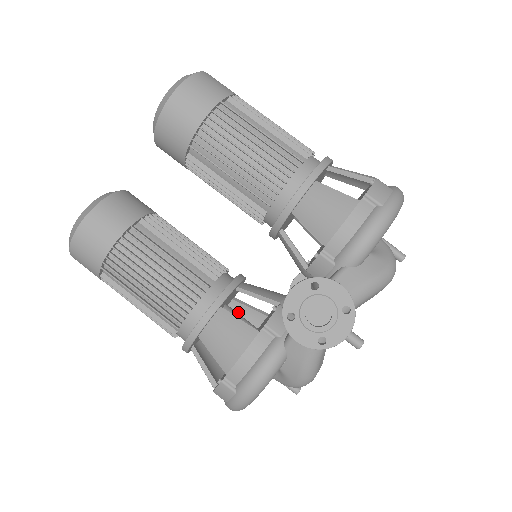
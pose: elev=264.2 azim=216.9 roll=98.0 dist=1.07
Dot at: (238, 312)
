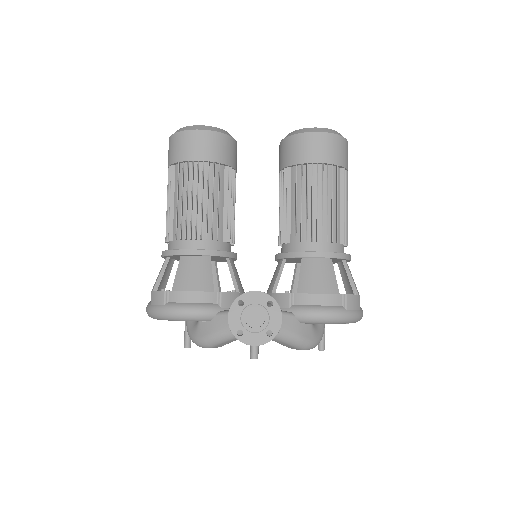
Dot at: occluded
